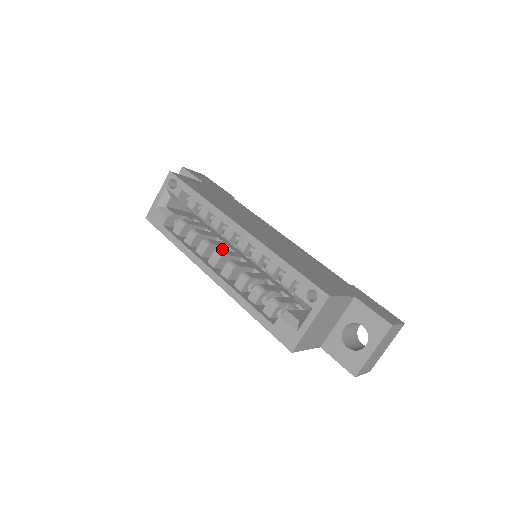
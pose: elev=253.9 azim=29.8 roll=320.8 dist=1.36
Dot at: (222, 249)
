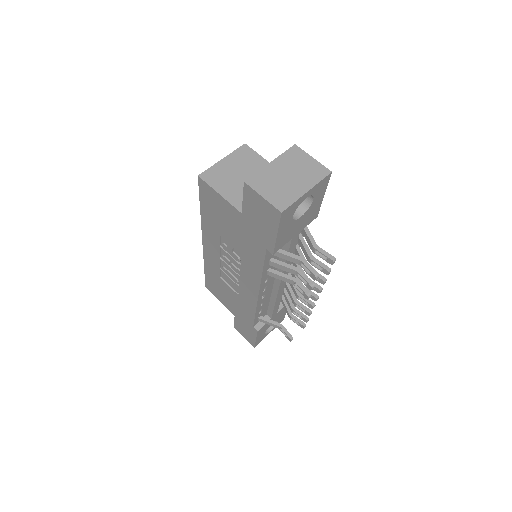
Dot at: occluded
